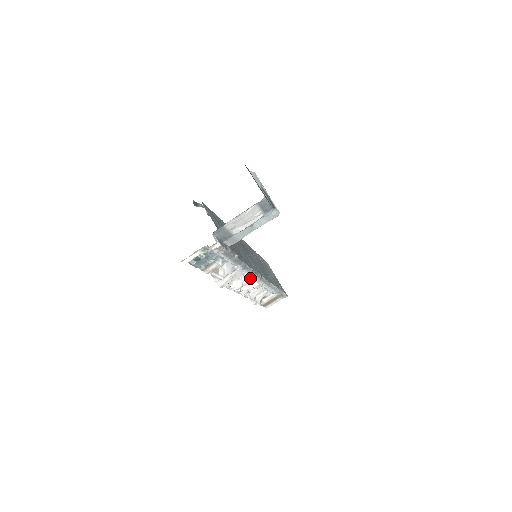
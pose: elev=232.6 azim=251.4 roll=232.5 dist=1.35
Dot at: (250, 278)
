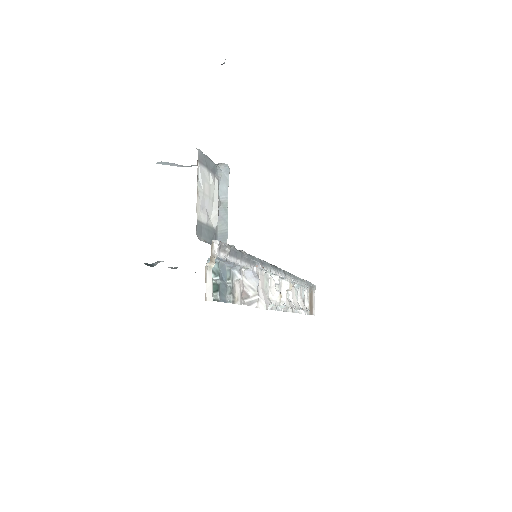
Dot at: (276, 277)
